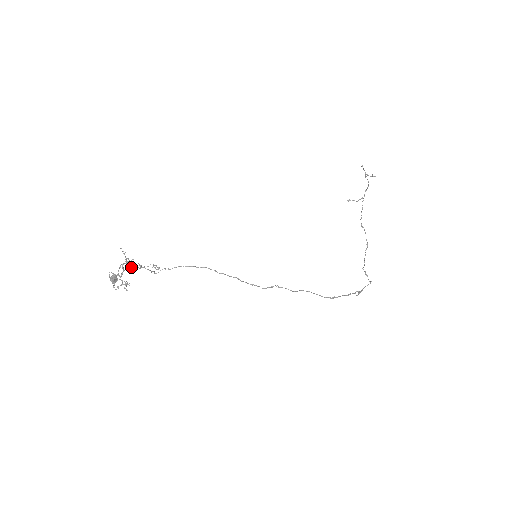
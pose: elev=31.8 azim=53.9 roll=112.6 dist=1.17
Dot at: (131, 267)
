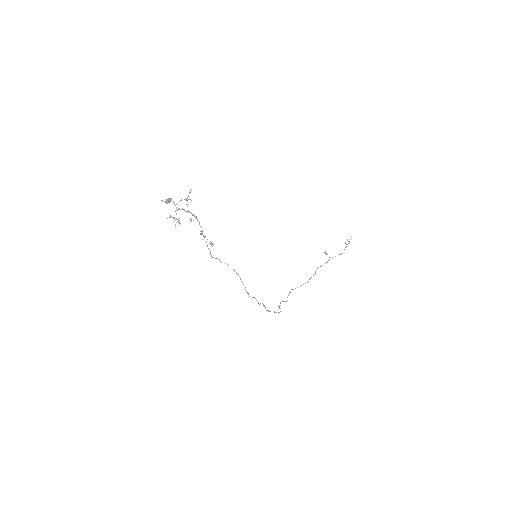
Dot at: occluded
